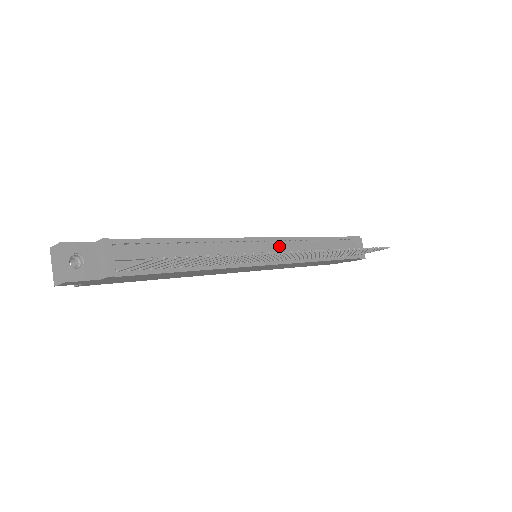
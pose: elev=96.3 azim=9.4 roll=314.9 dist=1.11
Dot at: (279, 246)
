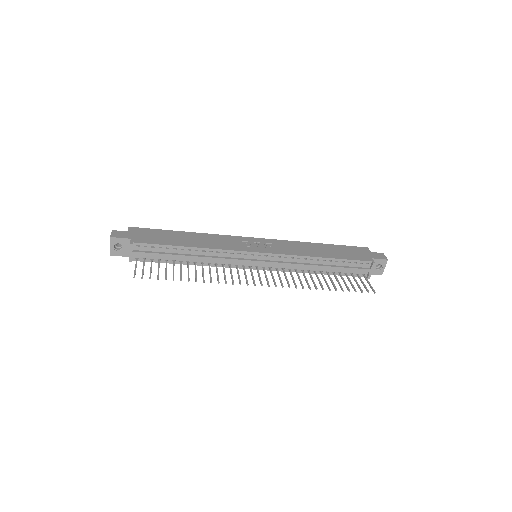
Dot at: (272, 259)
